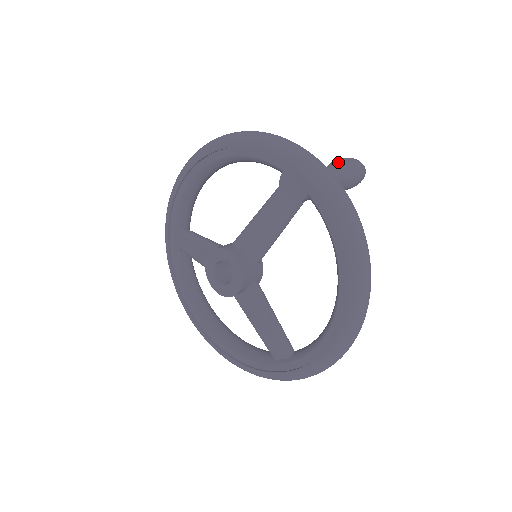
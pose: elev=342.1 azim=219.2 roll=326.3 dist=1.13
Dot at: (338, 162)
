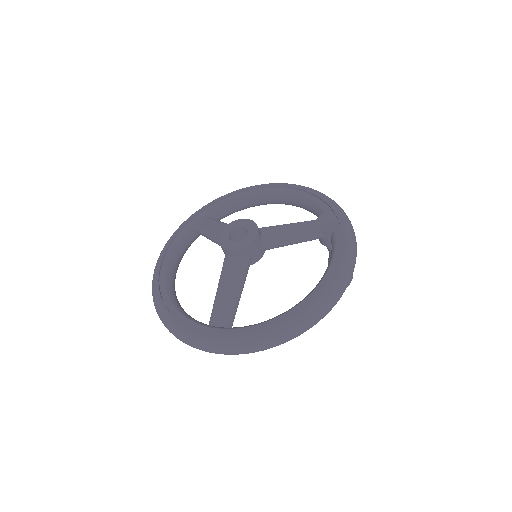
Dot at: occluded
